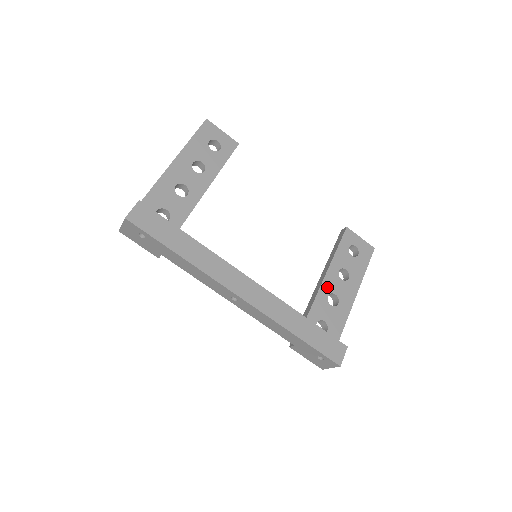
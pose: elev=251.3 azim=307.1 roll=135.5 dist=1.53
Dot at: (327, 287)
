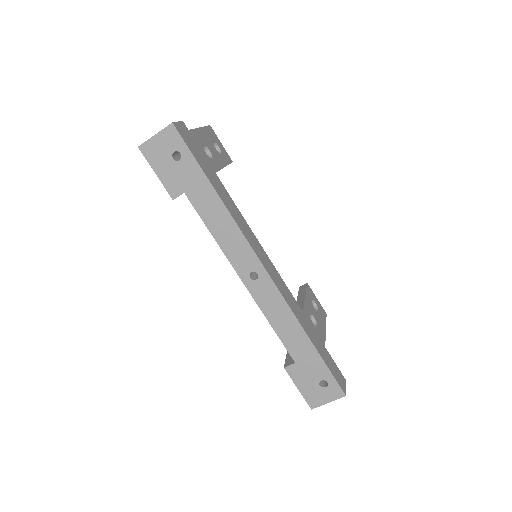
Dot at: occluded
